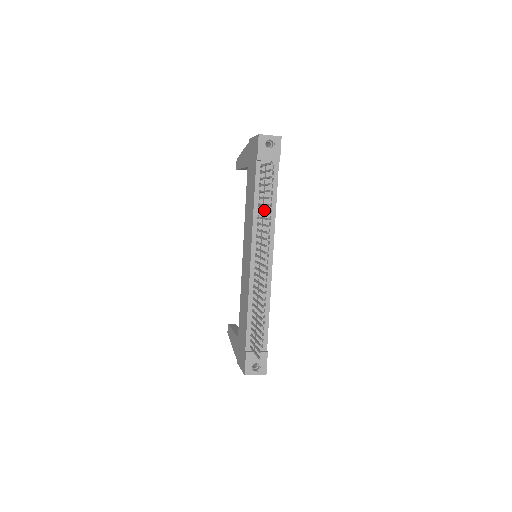
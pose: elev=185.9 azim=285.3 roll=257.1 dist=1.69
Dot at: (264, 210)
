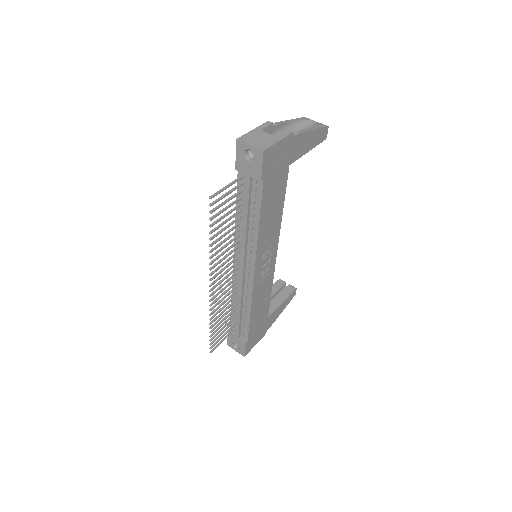
Dot at: (243, 226)
